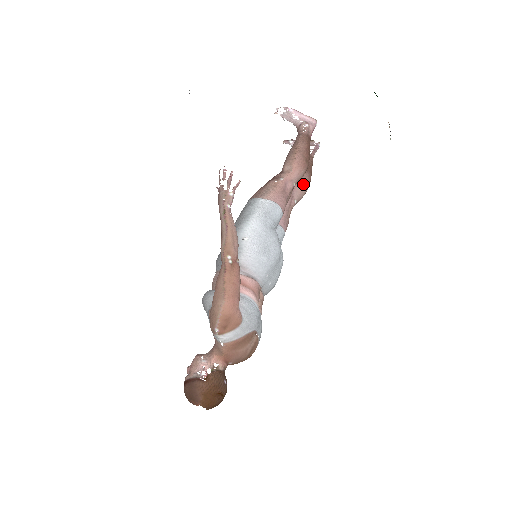
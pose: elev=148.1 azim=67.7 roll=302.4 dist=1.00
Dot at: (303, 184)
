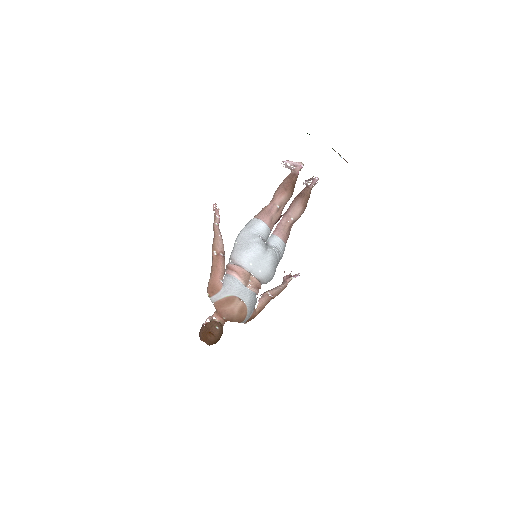
Dot at: (296, 206)
